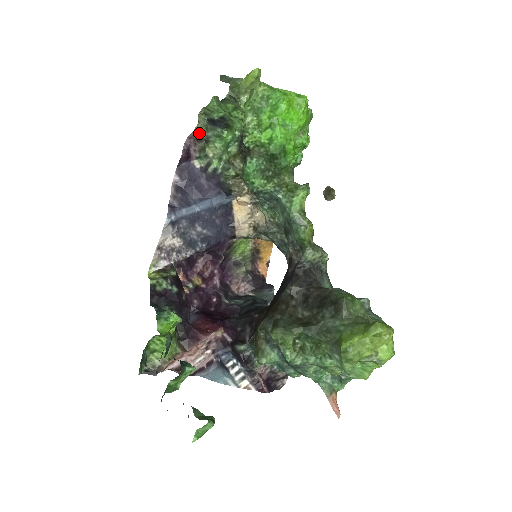
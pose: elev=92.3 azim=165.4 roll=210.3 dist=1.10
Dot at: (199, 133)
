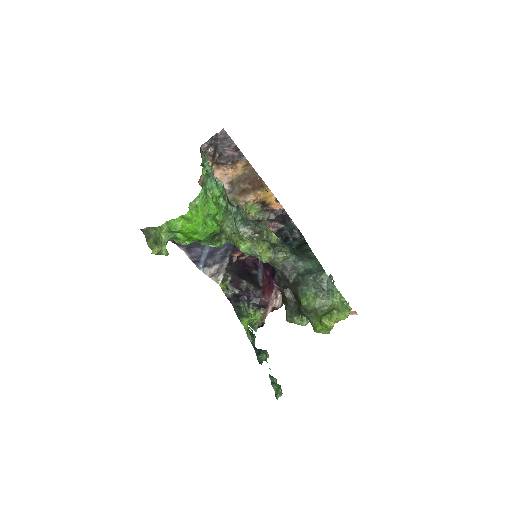
Dot at: occluded
